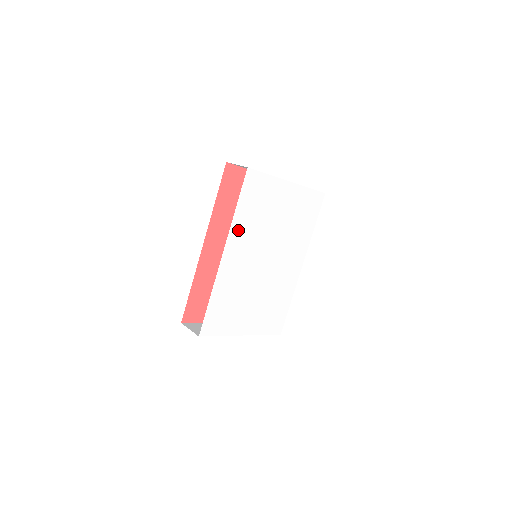
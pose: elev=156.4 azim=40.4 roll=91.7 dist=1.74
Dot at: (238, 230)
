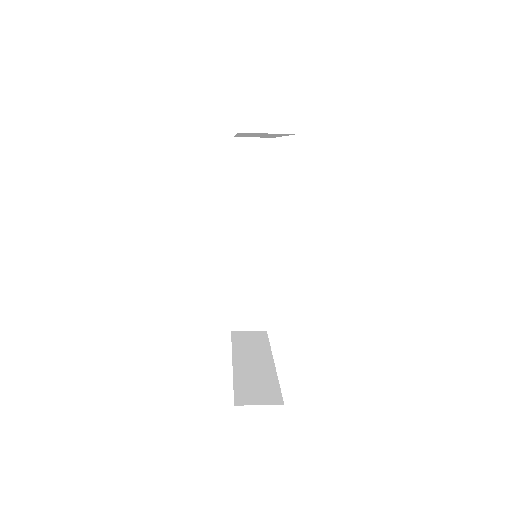
Dot at: occluded
